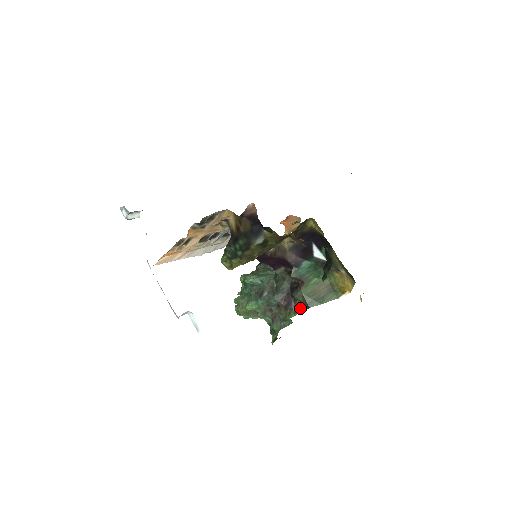
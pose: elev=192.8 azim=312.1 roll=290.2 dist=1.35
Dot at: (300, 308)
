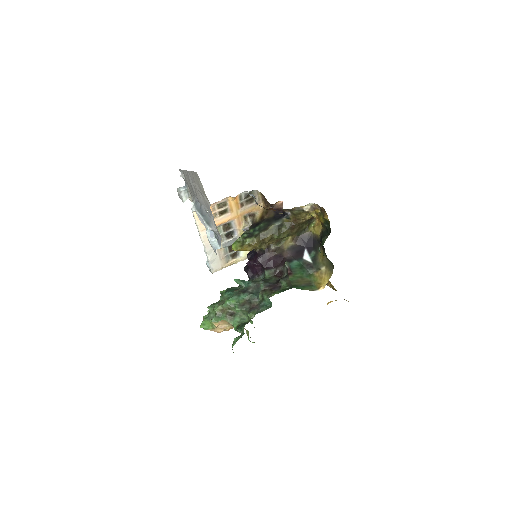
Dot at: (285, 289)
